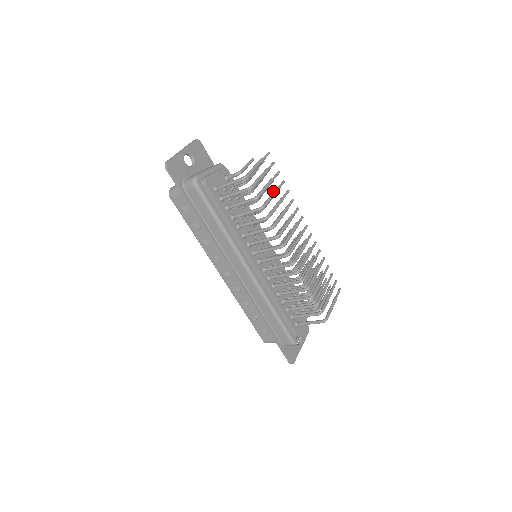
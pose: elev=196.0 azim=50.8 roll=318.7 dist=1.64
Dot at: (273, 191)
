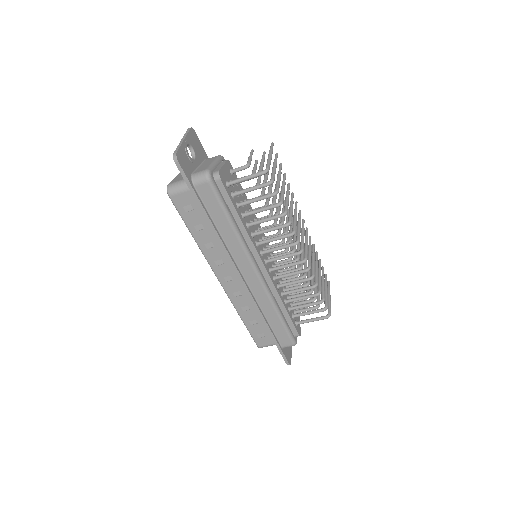
Dot at: (282, 185)
